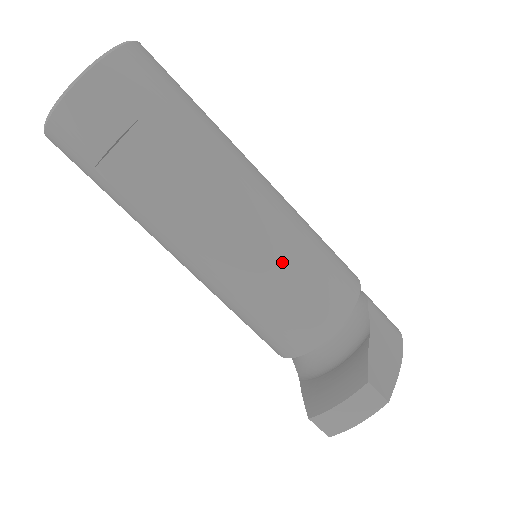
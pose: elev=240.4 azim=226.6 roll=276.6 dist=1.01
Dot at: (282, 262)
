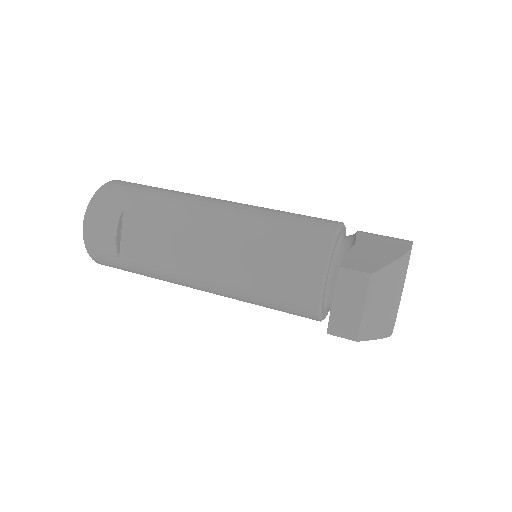
Dot at: (252, 237)
